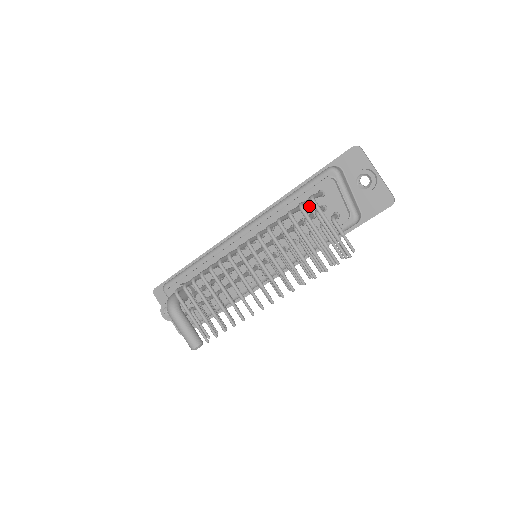
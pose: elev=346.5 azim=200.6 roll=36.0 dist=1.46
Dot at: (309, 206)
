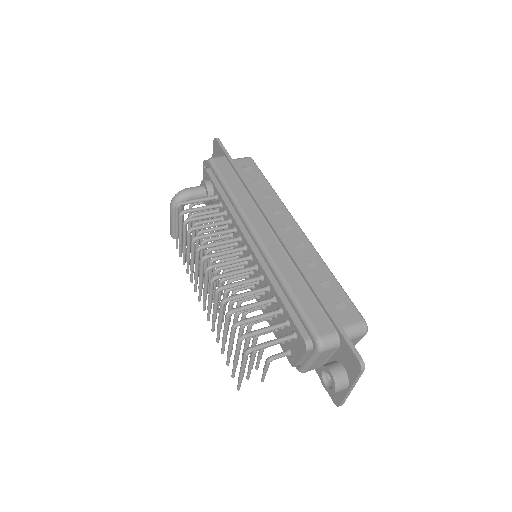
Dot at: (285, 321)
